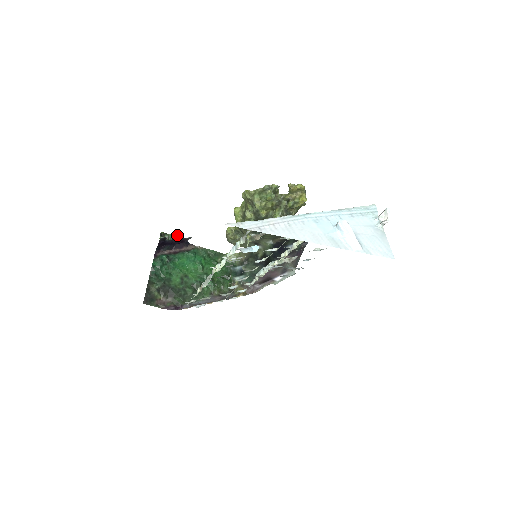
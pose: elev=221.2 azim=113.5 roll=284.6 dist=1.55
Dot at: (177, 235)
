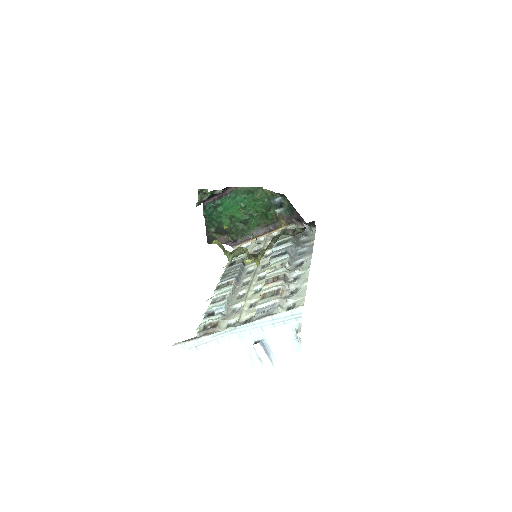
Dot at: (211, 192)
